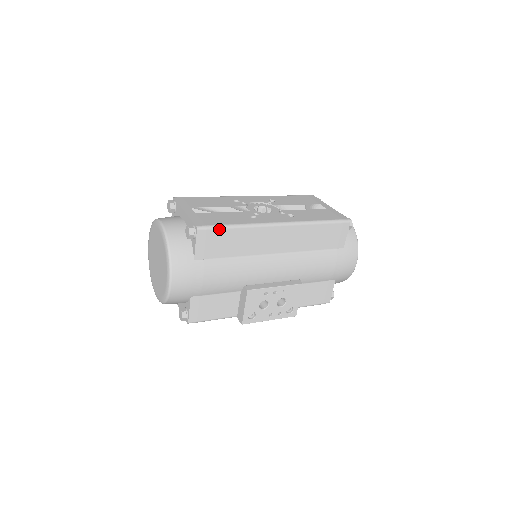
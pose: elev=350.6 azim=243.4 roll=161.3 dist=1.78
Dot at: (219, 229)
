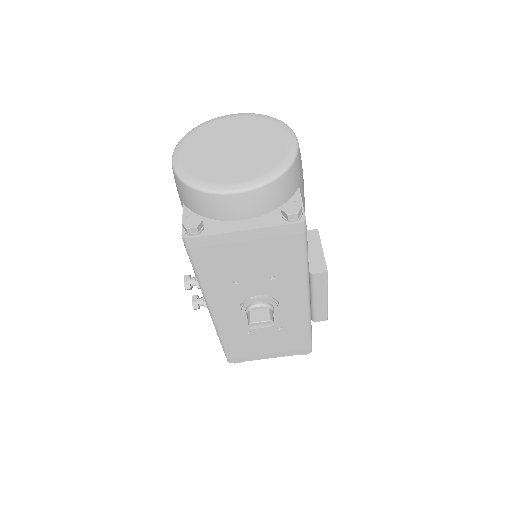
Dot at: occluded
